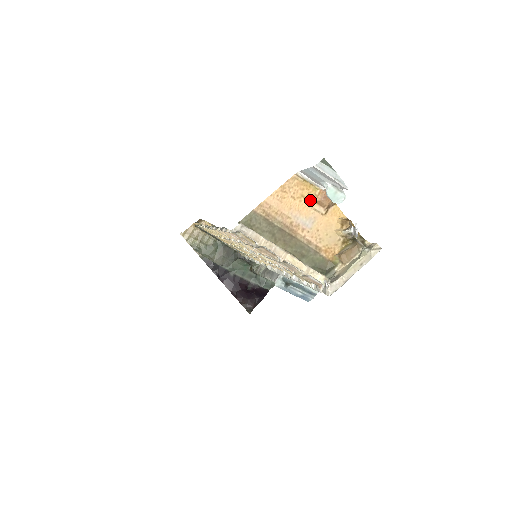
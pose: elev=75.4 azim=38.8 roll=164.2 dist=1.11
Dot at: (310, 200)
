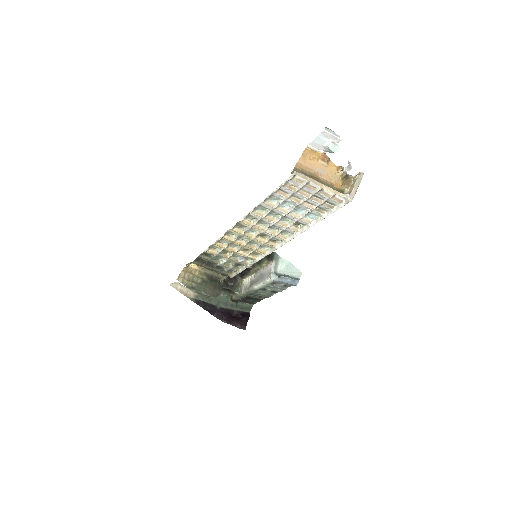
Dot at: (318, 160)
